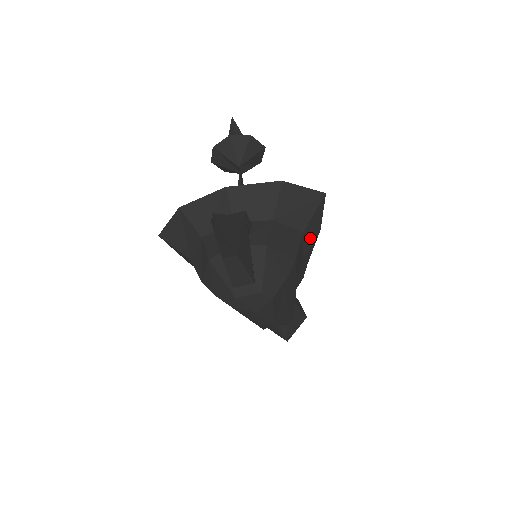
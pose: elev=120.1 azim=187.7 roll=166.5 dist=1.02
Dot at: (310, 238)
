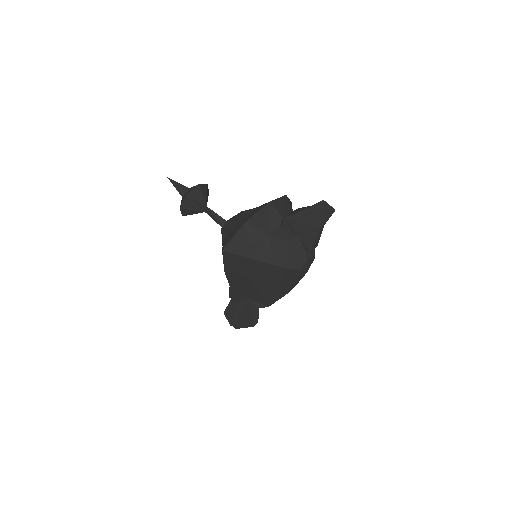
Dot at: occluded
